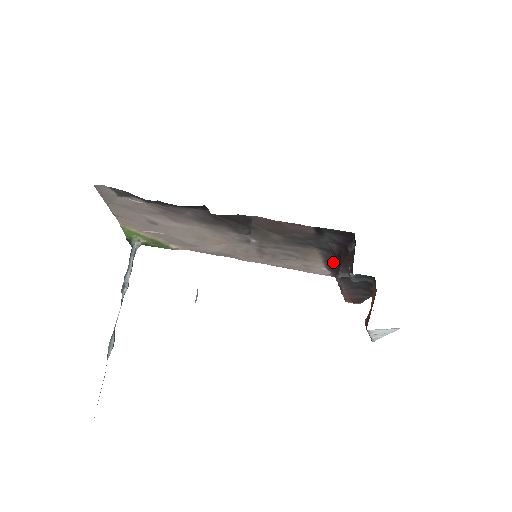
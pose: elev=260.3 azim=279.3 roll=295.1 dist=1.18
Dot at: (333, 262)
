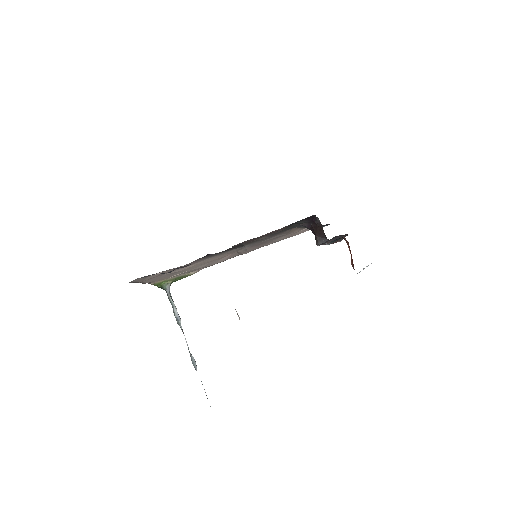
Dot at: occluded
